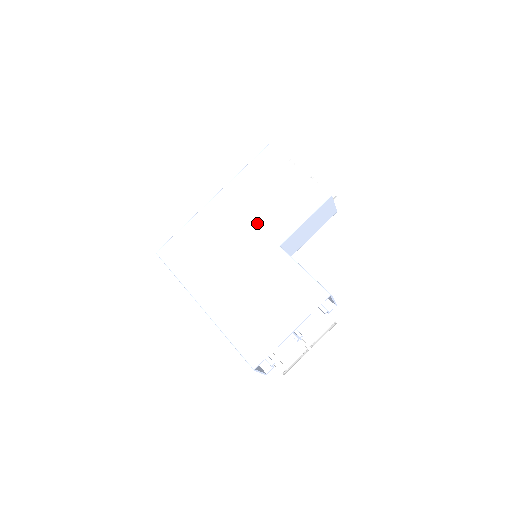
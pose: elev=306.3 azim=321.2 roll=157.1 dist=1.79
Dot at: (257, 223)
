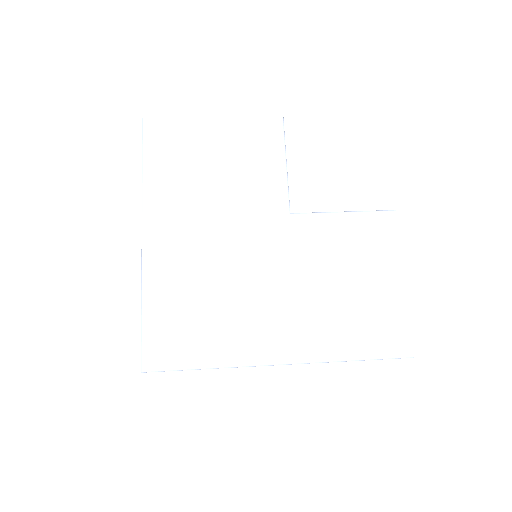
Dot at: (237, 213)
